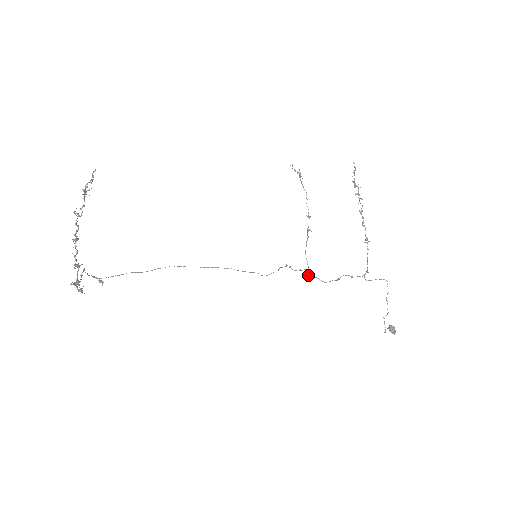
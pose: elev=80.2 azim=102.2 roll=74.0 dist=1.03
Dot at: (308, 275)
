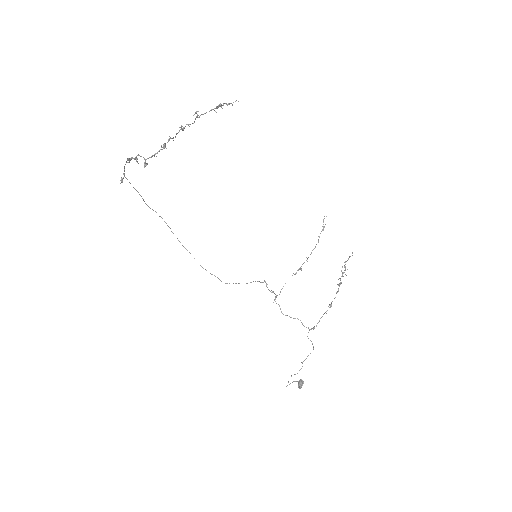
Dot at: occluded
